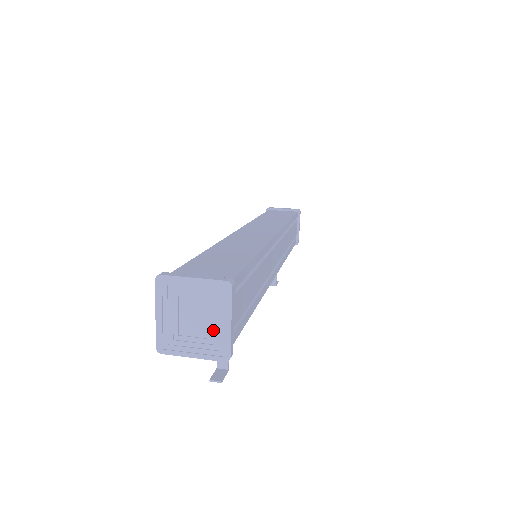
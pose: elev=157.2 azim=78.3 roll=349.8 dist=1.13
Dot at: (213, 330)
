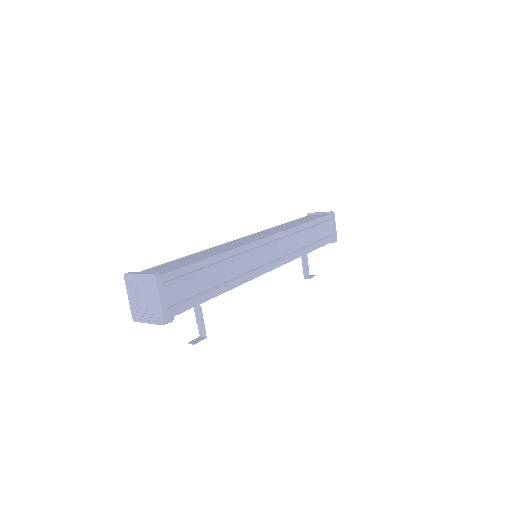
Dot at: (154, 306)
